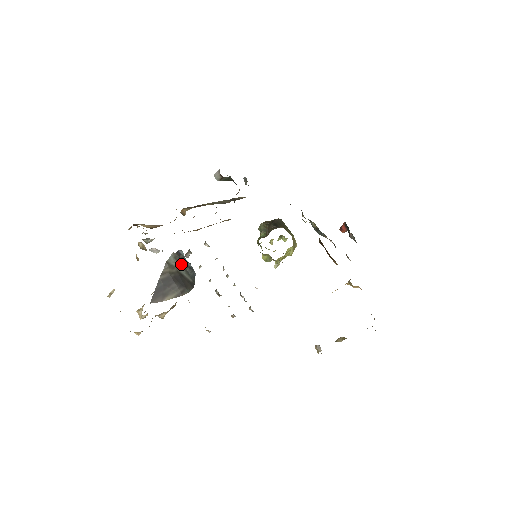
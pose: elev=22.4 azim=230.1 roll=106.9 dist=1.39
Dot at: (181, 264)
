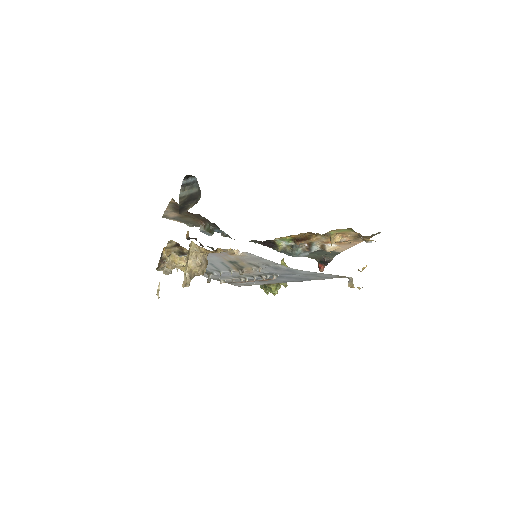
Dot at: (187, 187)
